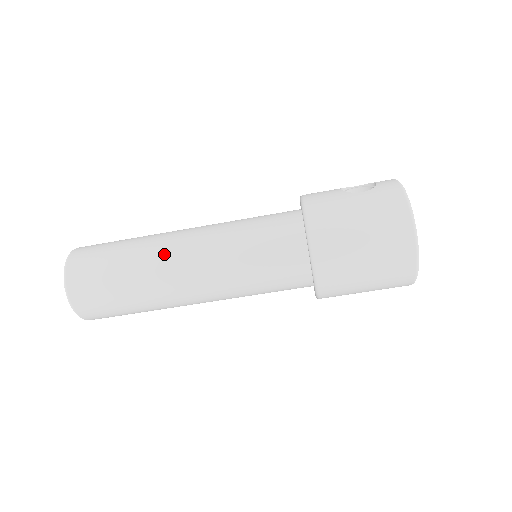
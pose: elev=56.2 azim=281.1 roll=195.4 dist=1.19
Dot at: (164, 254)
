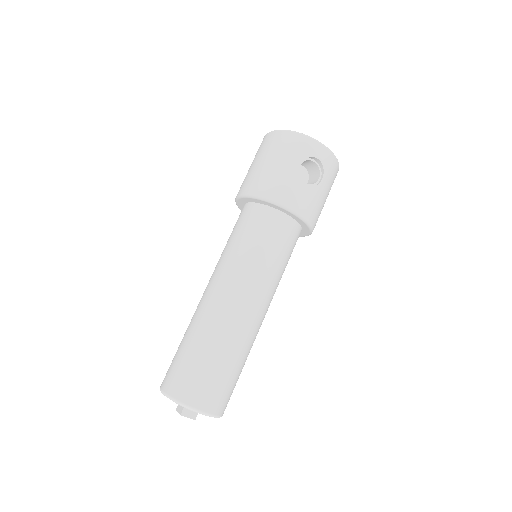
Dot at: occluded
